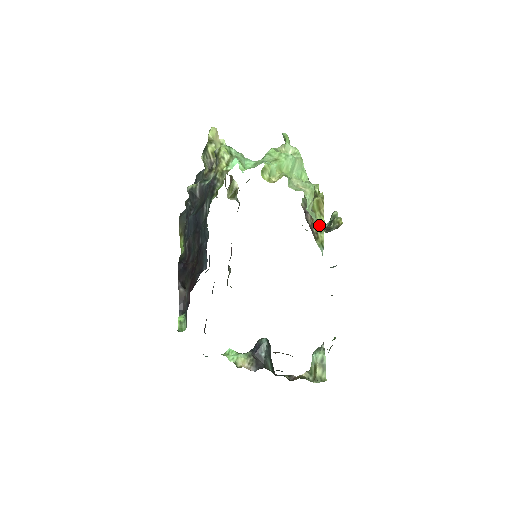
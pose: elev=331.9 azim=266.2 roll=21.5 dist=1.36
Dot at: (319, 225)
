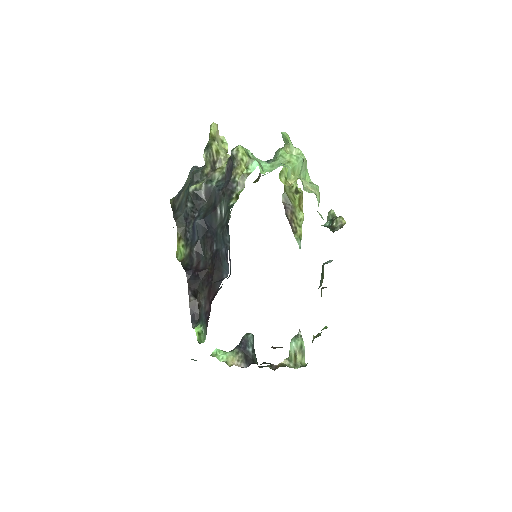
Dot at: (298, 220)
